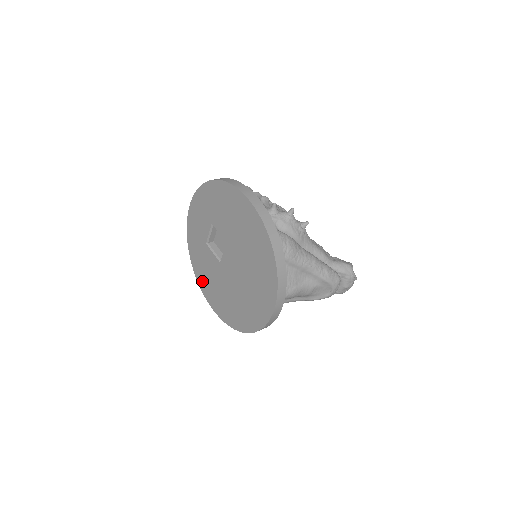
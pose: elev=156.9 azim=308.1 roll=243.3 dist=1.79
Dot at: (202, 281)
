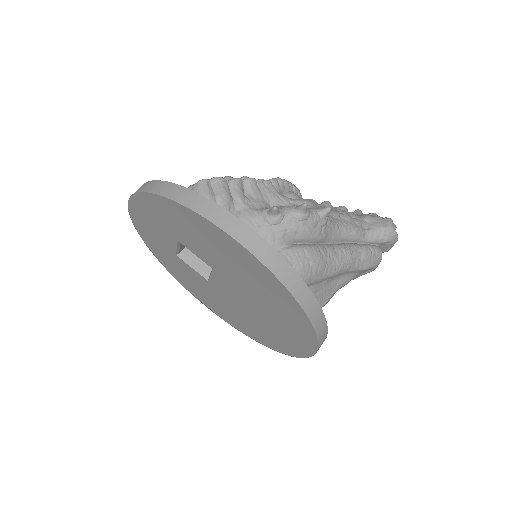
Dot at: (185, 284)
